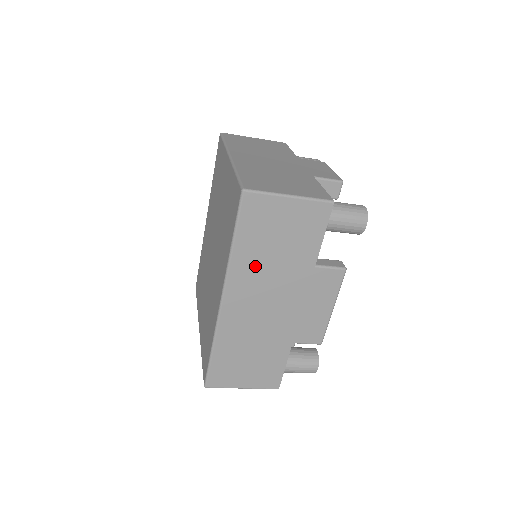
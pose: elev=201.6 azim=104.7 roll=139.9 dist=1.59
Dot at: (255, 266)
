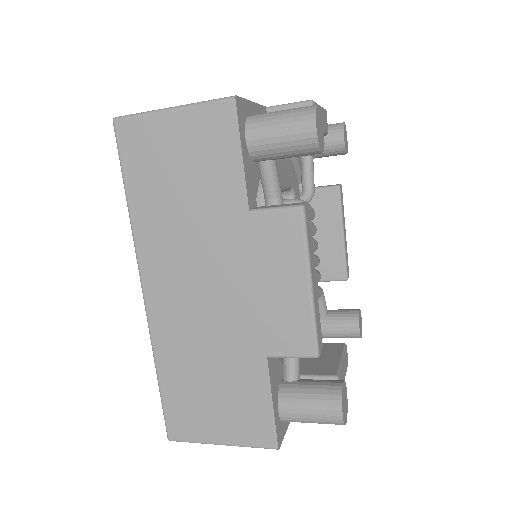
Dot at: (165, 228)
